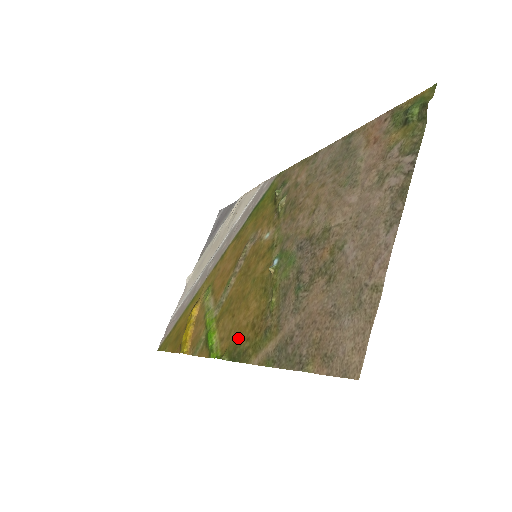
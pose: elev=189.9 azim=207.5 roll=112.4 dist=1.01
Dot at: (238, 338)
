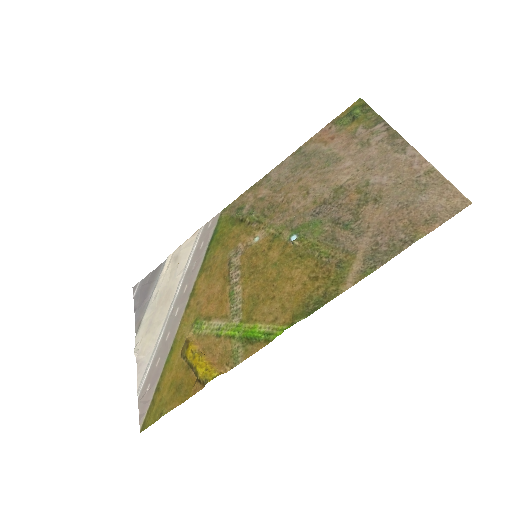
Dot at: (302, 298)
